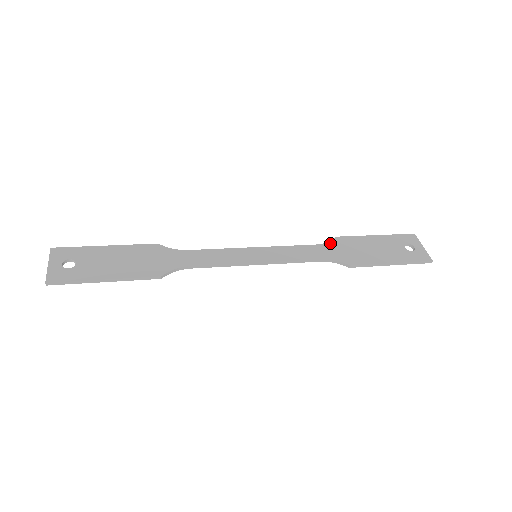
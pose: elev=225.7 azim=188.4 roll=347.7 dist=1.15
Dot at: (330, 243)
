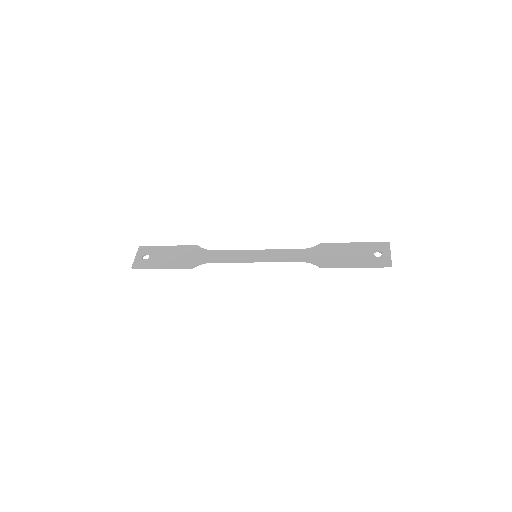
Dot at: (313, 248)
